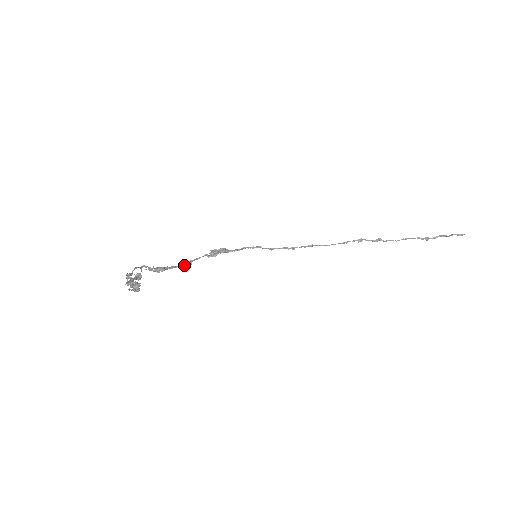
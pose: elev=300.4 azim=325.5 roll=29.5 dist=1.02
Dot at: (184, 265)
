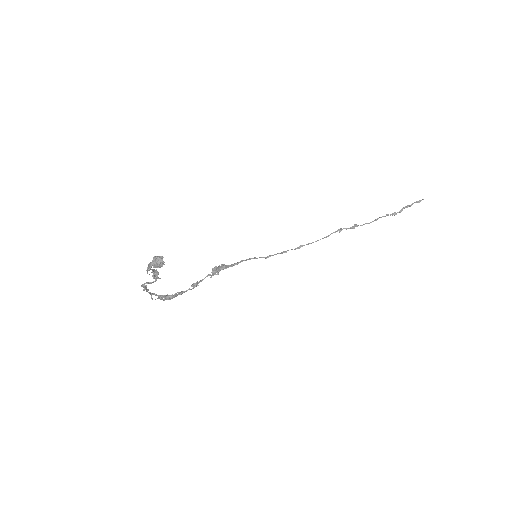
Dot at: (191, 289)
